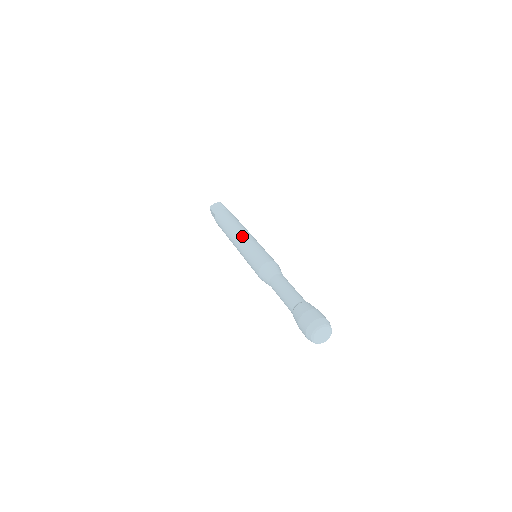
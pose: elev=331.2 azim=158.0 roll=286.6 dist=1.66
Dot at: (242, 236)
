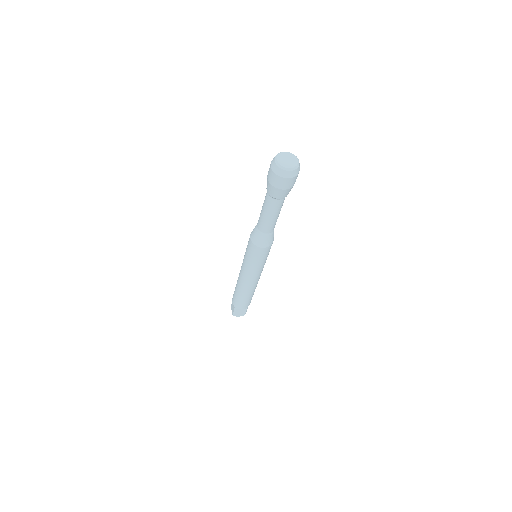
Dot at: occluded
